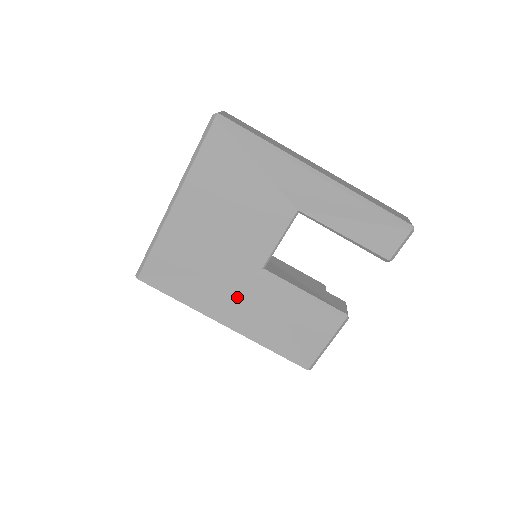
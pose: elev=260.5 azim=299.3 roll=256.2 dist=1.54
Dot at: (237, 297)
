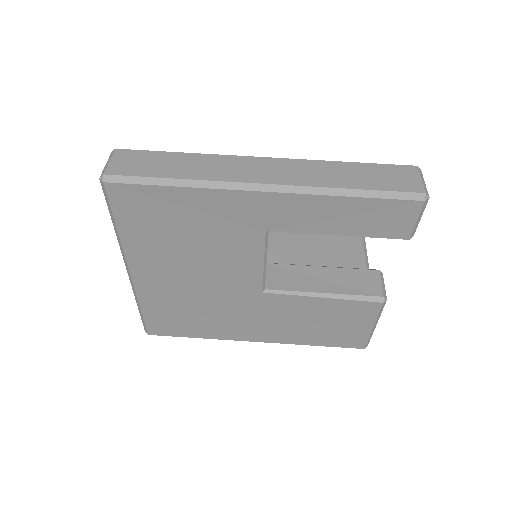
Dot at: (253, 319)
